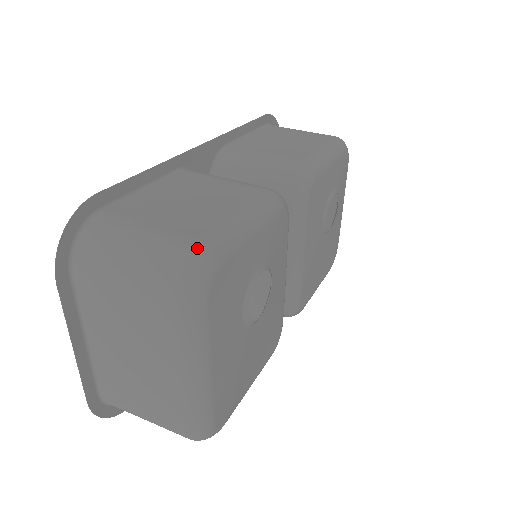
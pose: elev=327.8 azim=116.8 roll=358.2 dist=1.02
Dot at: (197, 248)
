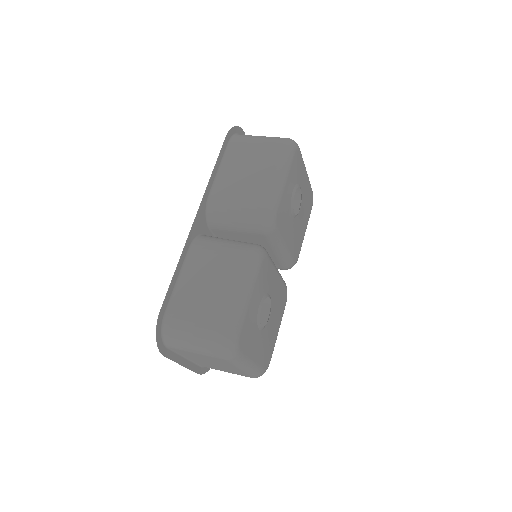
Dot at: (225, 334)
